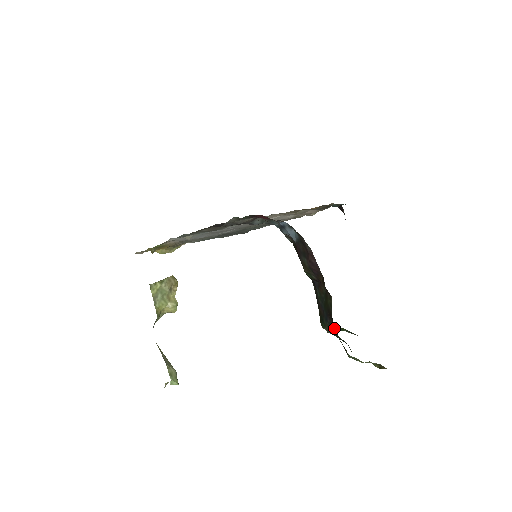
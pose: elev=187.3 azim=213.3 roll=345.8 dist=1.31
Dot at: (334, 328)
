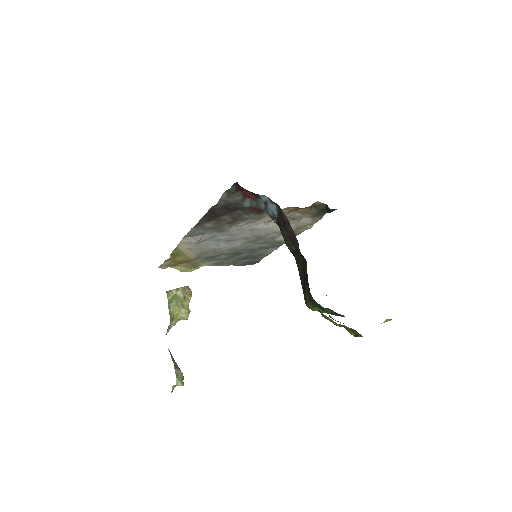
Dot at: (307, 286)
